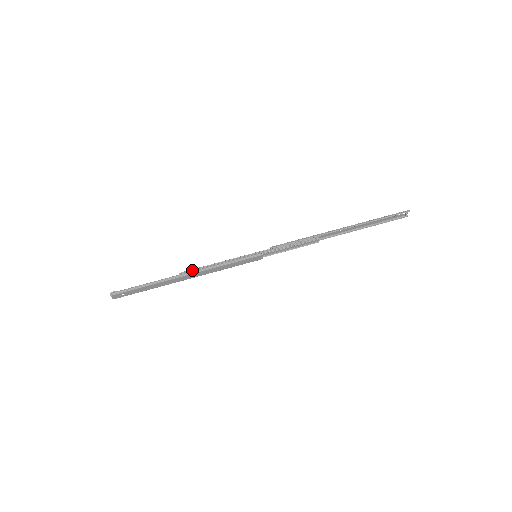
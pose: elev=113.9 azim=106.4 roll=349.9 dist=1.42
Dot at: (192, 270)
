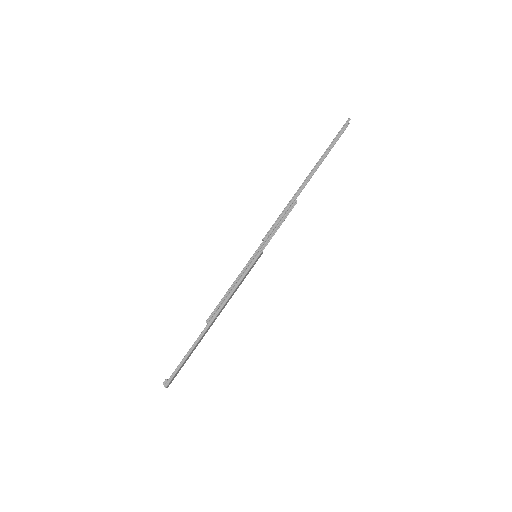
Dot at: (214, 311)
